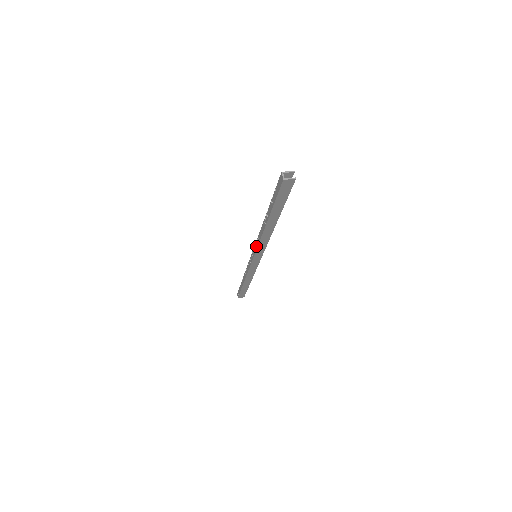
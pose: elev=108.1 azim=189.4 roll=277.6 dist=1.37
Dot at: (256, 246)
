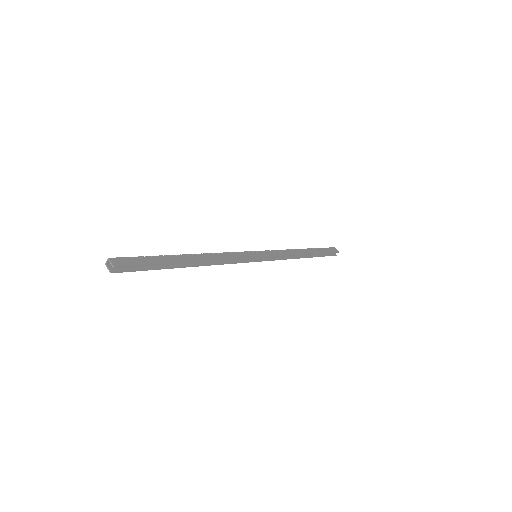
Dot at: occluded
